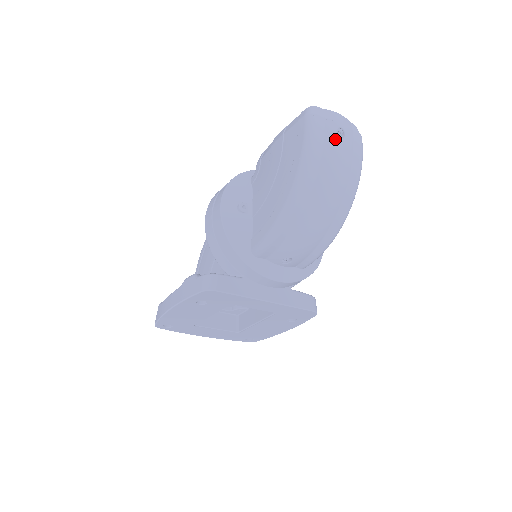
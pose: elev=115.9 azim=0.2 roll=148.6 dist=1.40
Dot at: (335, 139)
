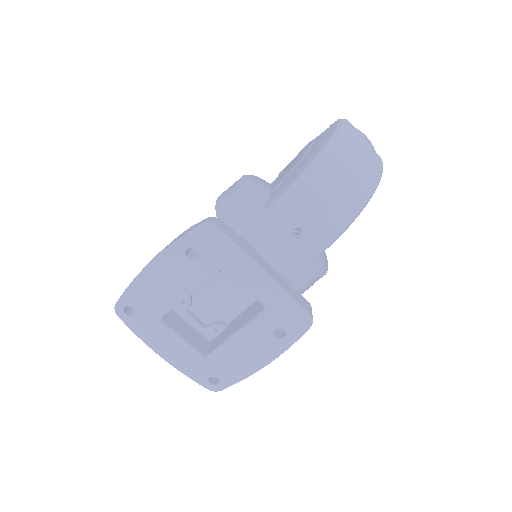
Dot at: (363, 139)
